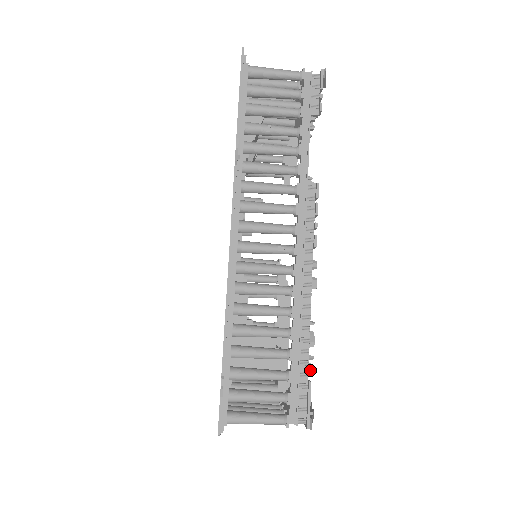
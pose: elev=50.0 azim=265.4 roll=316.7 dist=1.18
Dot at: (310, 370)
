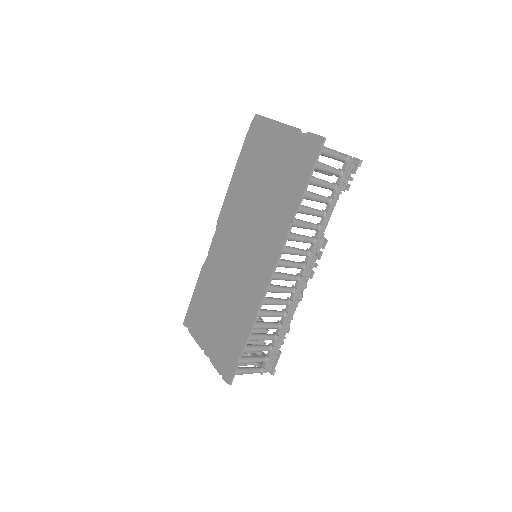
Dot at: occluded
